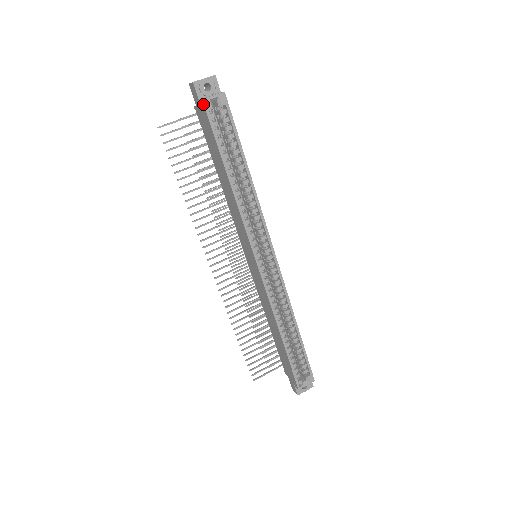
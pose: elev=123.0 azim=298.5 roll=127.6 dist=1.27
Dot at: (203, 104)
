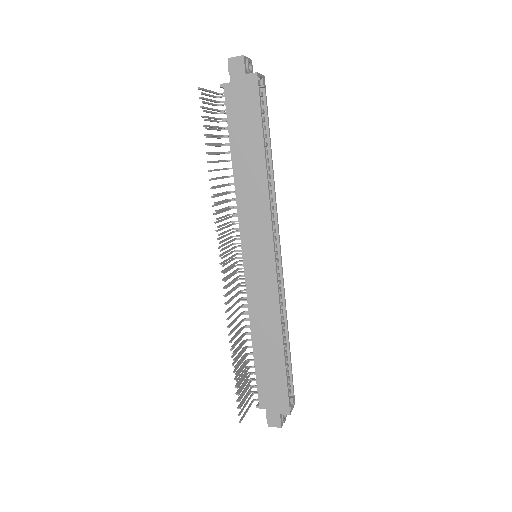
Dot at: (256, 77)
